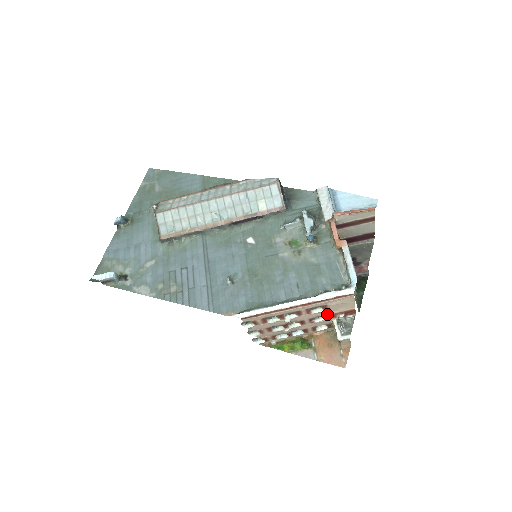
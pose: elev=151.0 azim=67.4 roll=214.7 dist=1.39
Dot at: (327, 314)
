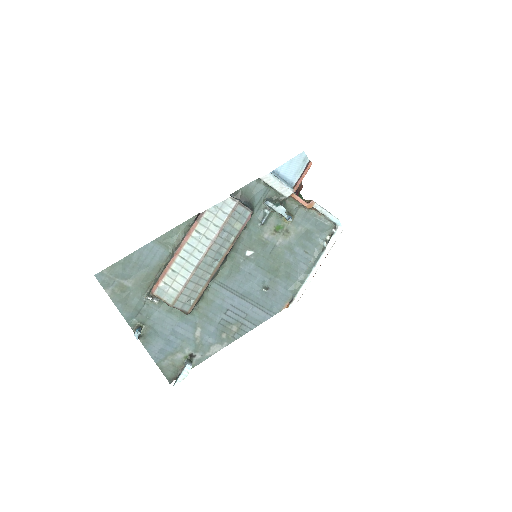
Dot at: occluded
